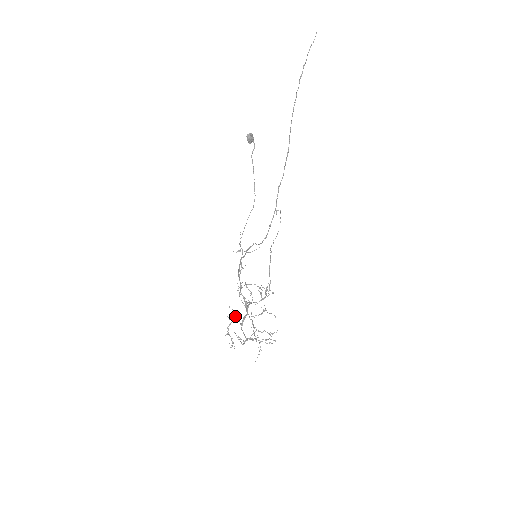
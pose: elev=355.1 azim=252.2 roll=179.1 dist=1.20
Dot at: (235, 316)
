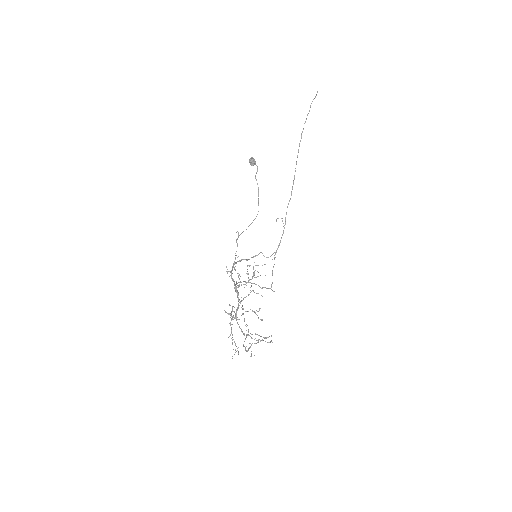
Dot at: (233, 311)
